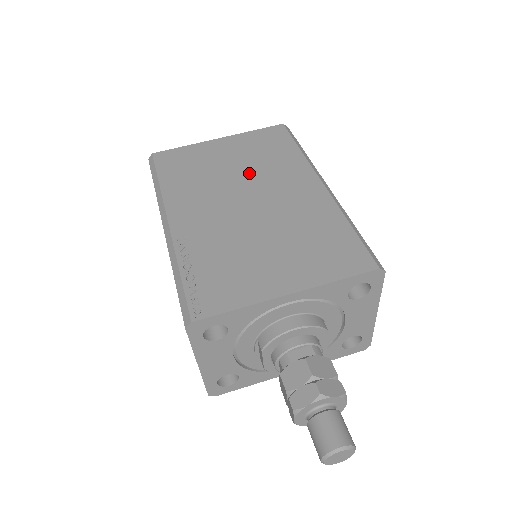
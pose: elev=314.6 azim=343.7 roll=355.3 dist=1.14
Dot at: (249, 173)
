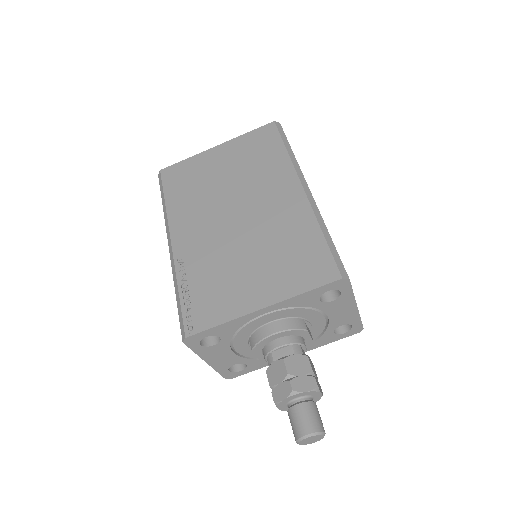
Dot at: (239, 183)
